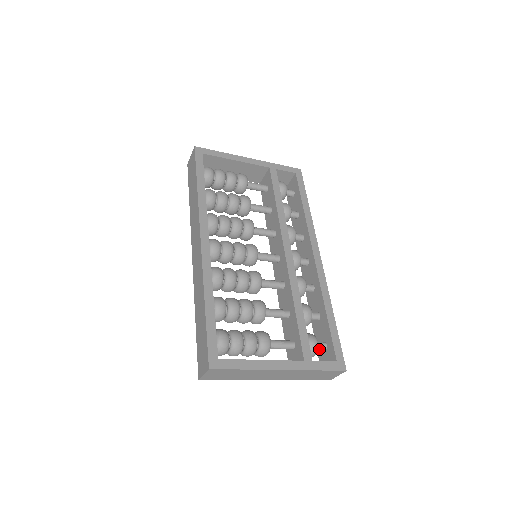
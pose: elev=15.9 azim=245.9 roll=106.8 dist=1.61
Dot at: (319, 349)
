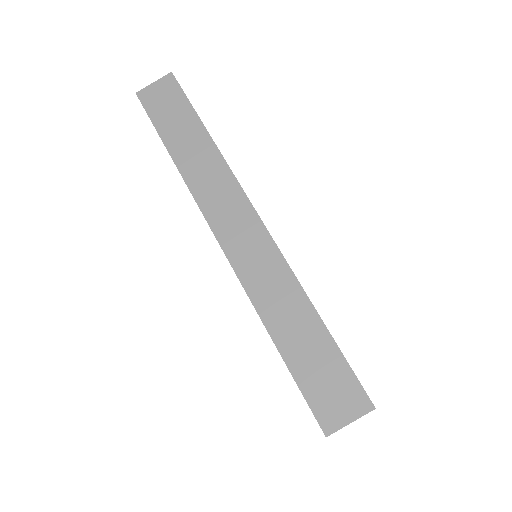
Dot at: occluded
